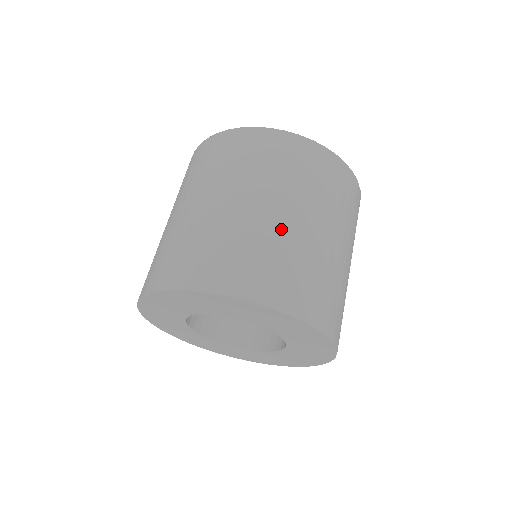
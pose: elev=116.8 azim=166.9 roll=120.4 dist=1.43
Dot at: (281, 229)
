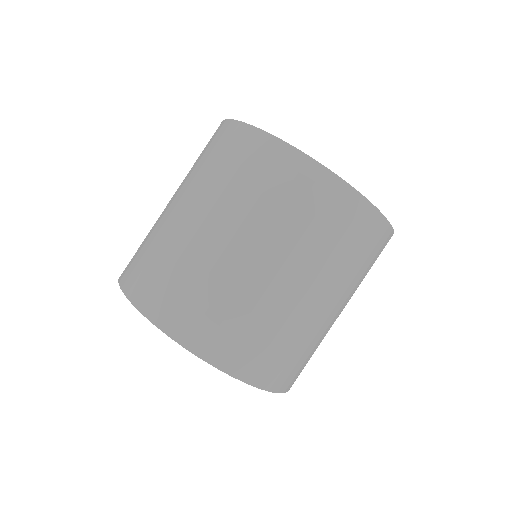
Dot at: (317, 322)
